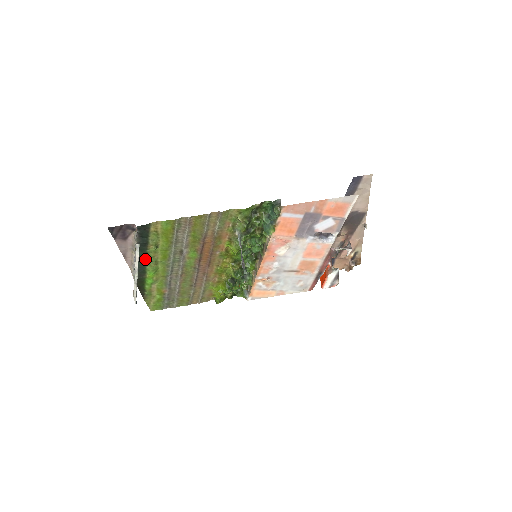
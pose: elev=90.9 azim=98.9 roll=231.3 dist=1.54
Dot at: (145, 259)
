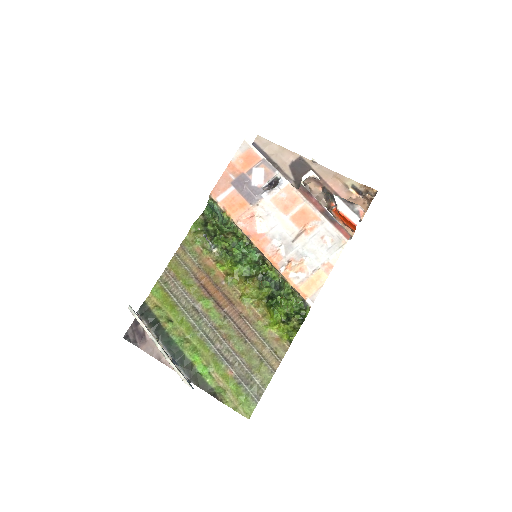
Dot at: (174, 344)
